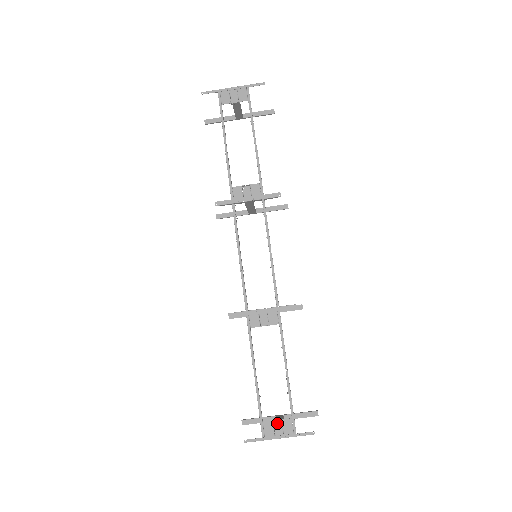
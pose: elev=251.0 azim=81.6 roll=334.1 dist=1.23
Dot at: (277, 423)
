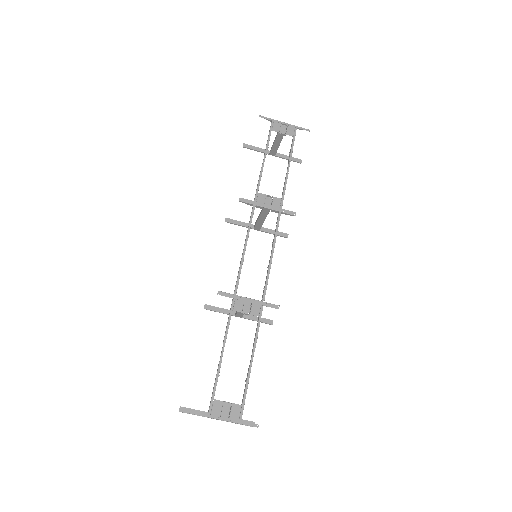
Dot at: (226, 406)
